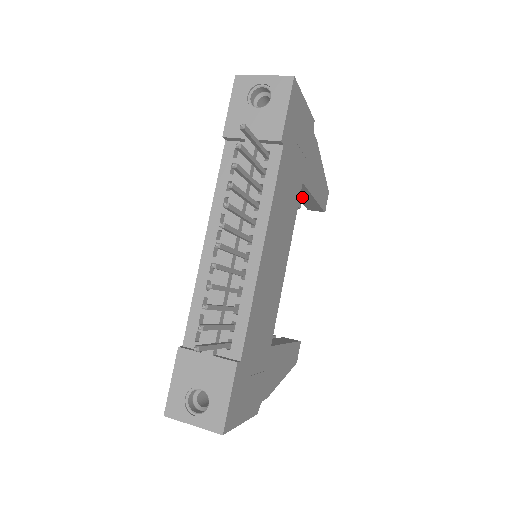
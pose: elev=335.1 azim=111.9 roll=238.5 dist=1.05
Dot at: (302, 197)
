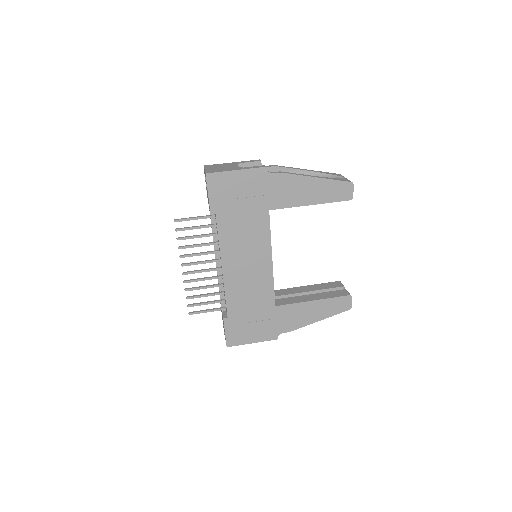
Dot at: occluded
